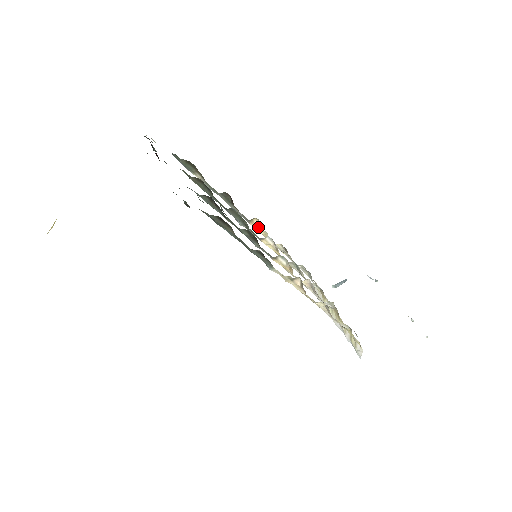
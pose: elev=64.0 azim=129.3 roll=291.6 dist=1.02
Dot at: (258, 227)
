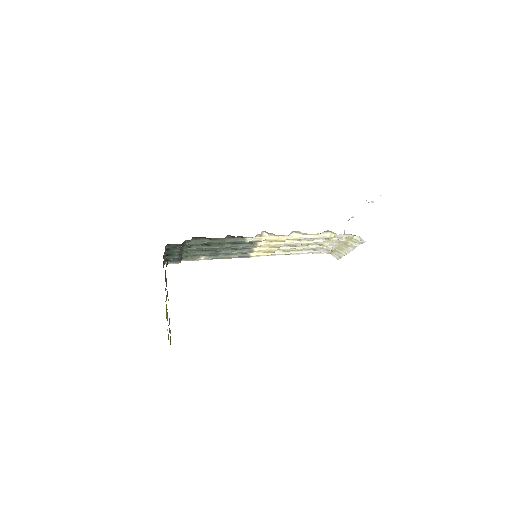
Dot at: (256, 253)
